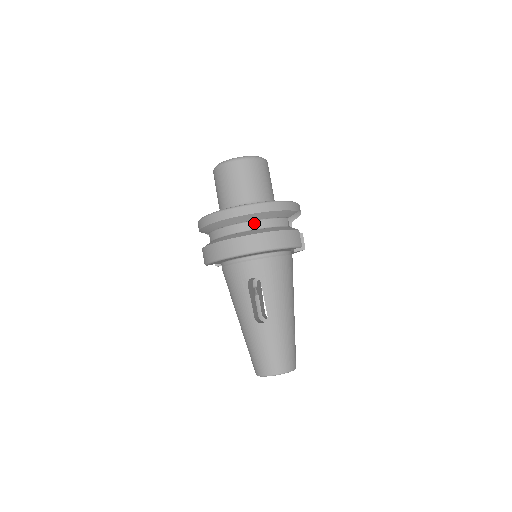
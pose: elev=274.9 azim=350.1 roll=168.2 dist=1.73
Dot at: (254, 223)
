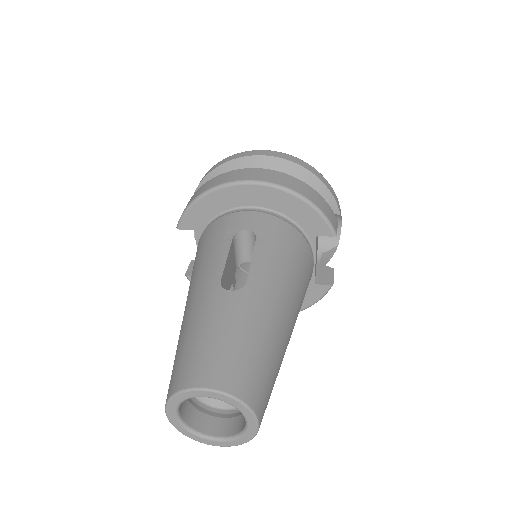
Dot at: occluded
